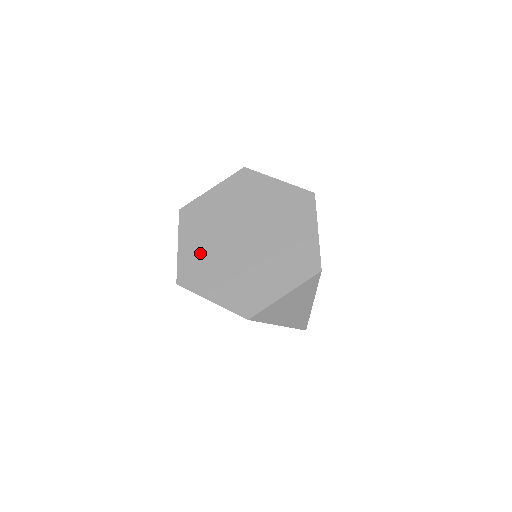
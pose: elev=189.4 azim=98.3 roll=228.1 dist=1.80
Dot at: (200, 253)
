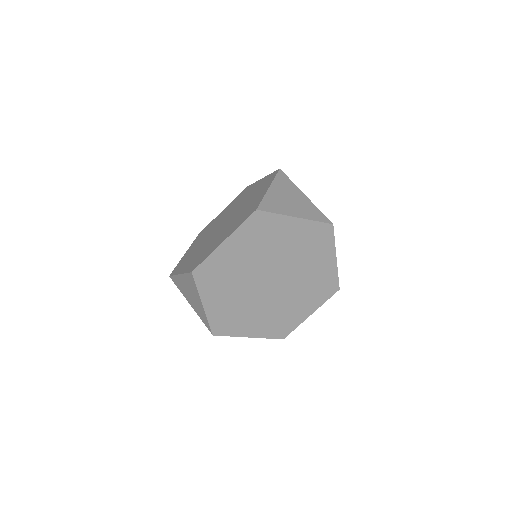
Dot at: (229, 306)
